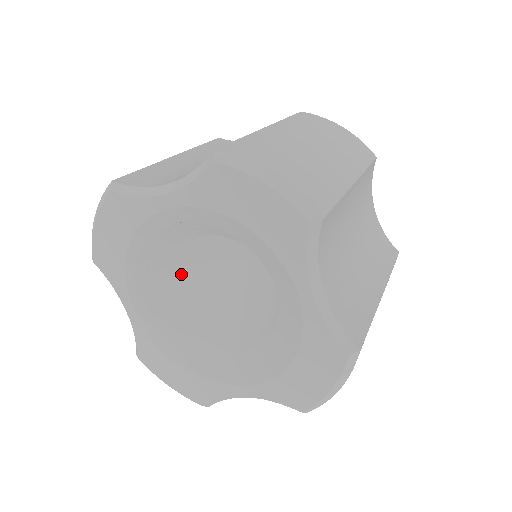
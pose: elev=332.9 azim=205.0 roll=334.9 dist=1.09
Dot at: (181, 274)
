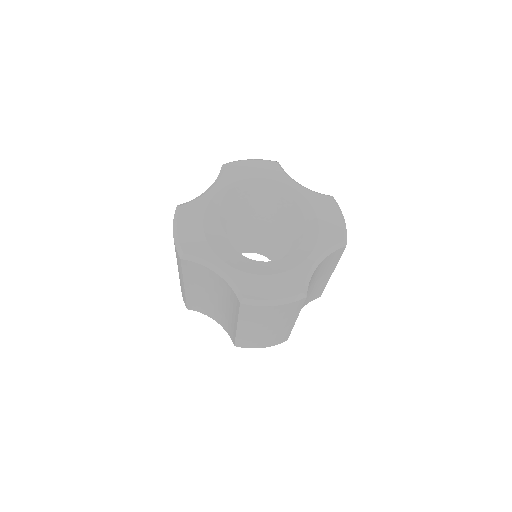
Dot at: (235, 216)
